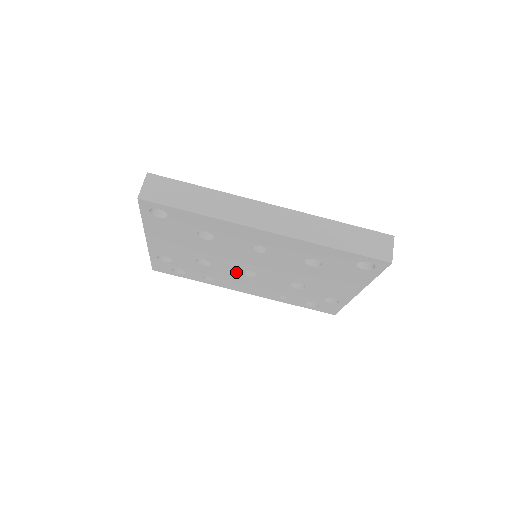
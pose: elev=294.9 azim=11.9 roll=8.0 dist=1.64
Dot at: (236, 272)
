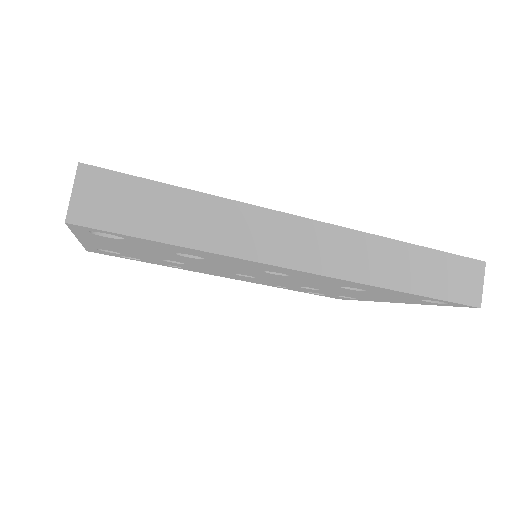
Dot at: occluded
